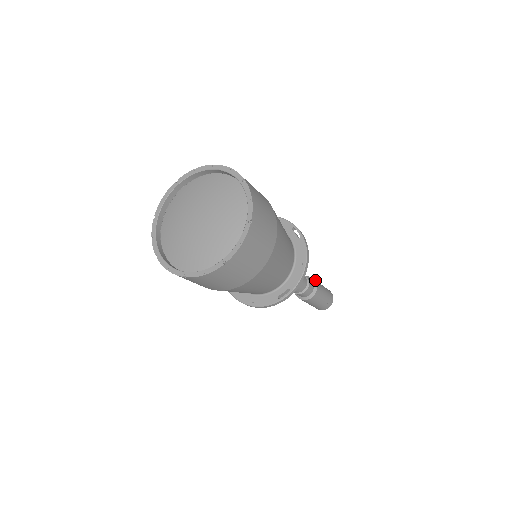
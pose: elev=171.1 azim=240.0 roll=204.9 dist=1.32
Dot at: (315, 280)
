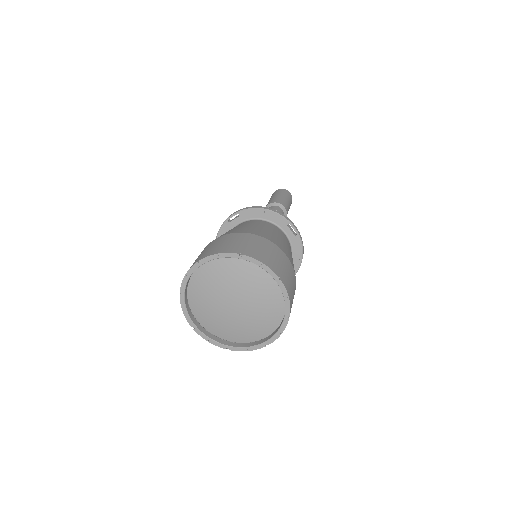
Dot at: (284, 205)
